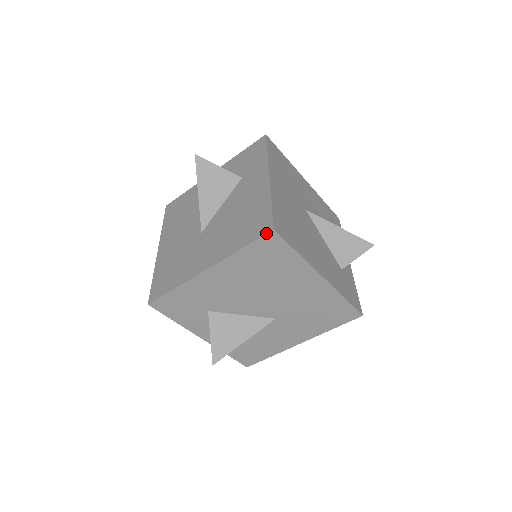
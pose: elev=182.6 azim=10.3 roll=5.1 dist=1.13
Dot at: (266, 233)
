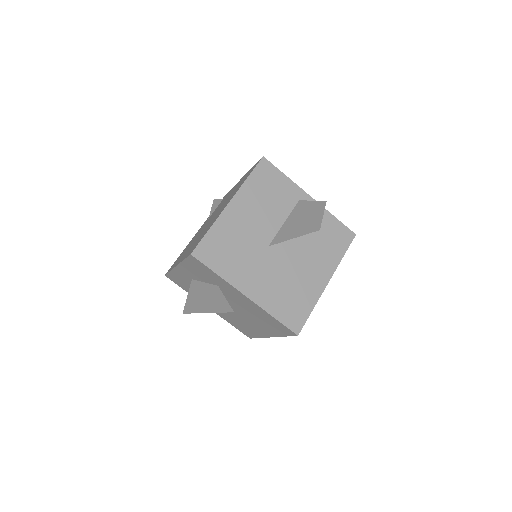
Dot at: occluded
